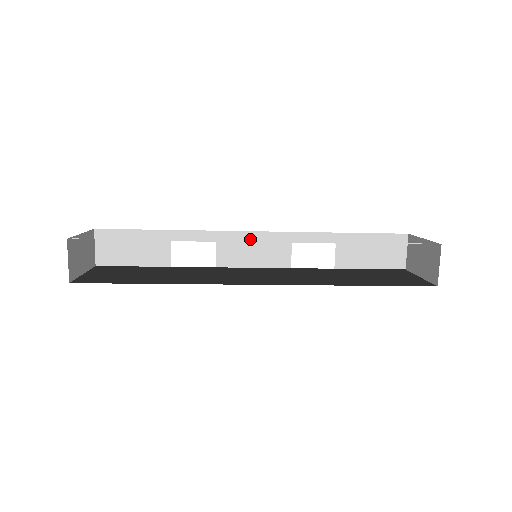
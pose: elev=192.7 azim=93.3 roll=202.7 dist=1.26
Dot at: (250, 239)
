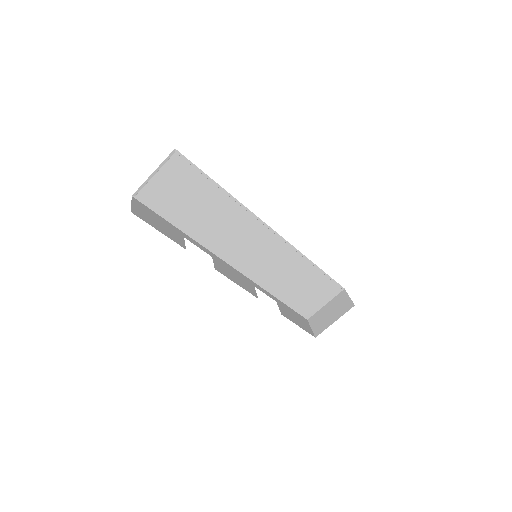
Dot at: (231, 269)
